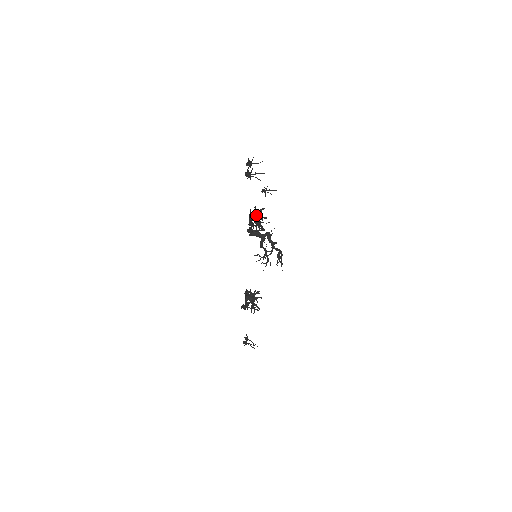
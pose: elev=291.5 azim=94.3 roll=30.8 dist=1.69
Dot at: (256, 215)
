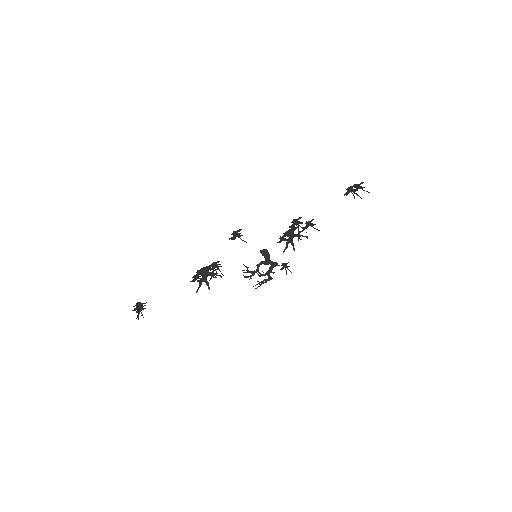
Dot at: (295, 236)
